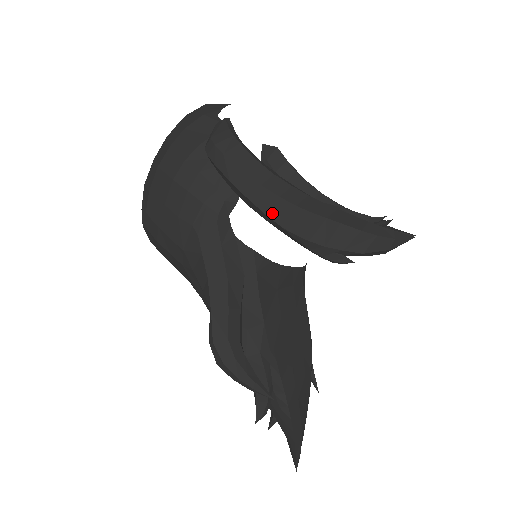
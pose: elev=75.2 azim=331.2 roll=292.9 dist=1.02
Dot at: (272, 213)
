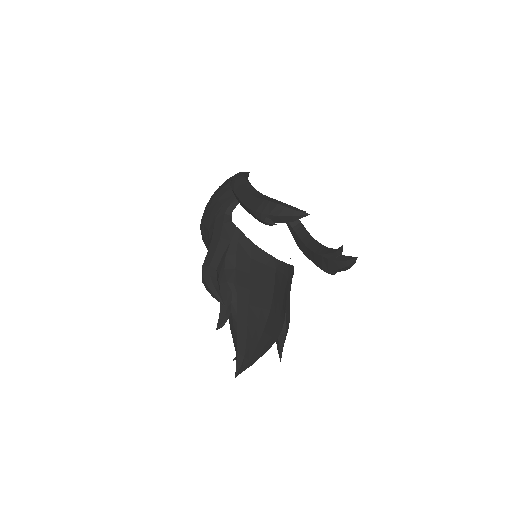
Dot at: (245, 202)
